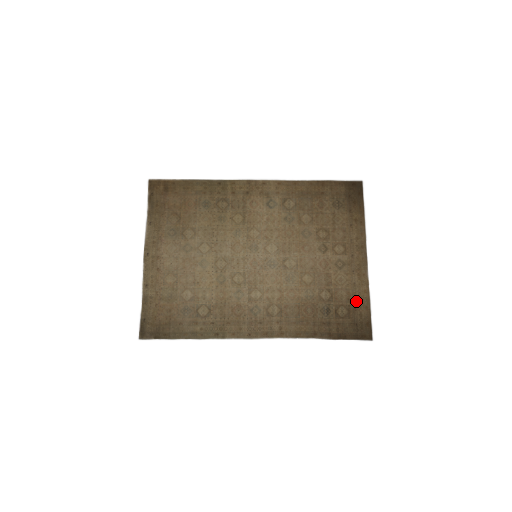
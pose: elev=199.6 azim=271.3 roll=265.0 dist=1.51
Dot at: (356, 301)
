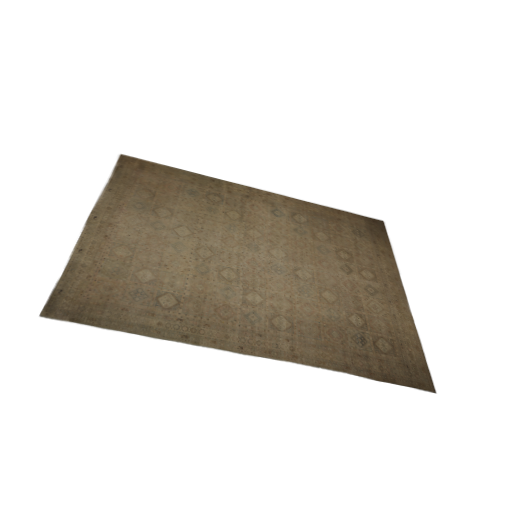
Dot at: (401, 336)
